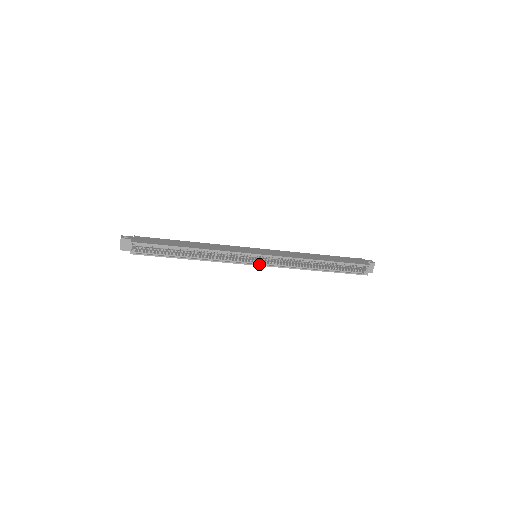
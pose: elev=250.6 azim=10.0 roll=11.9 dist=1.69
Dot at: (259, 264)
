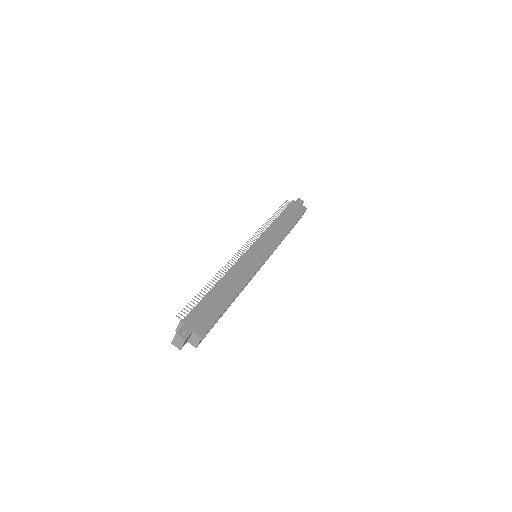
Dot at: (263, 264)
